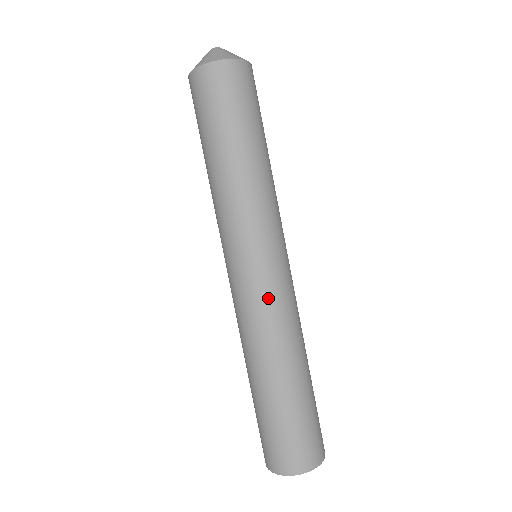
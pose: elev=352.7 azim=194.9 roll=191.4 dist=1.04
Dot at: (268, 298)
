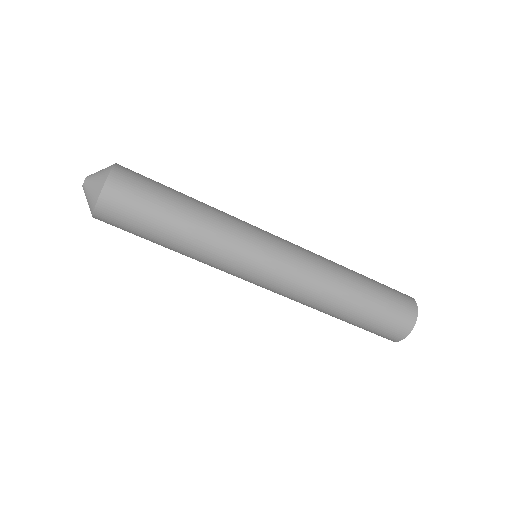
Dot at: (285, 286)
